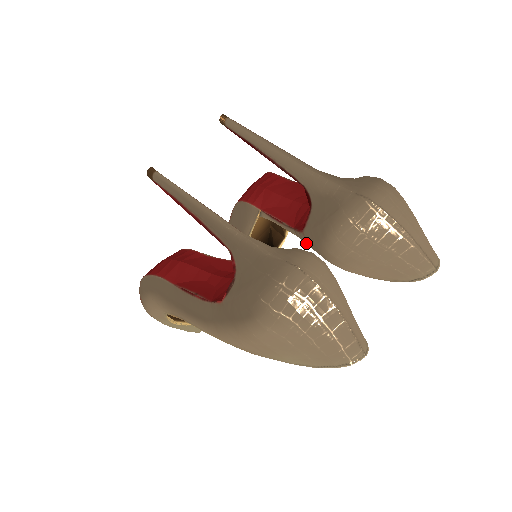
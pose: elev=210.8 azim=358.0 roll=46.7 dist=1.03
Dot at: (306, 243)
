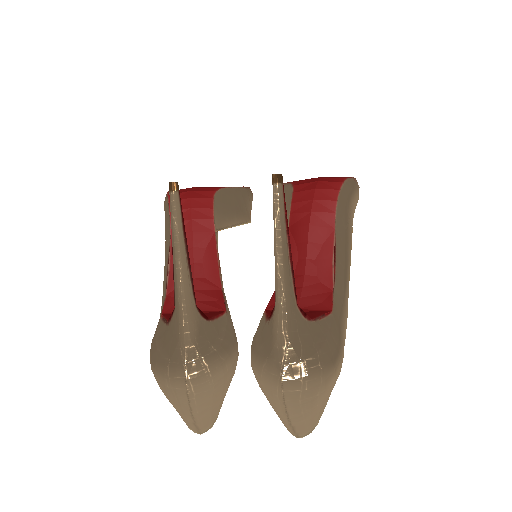
Dot at: occluded
